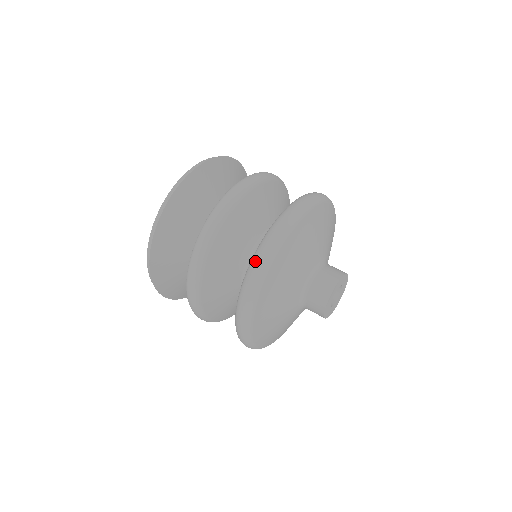
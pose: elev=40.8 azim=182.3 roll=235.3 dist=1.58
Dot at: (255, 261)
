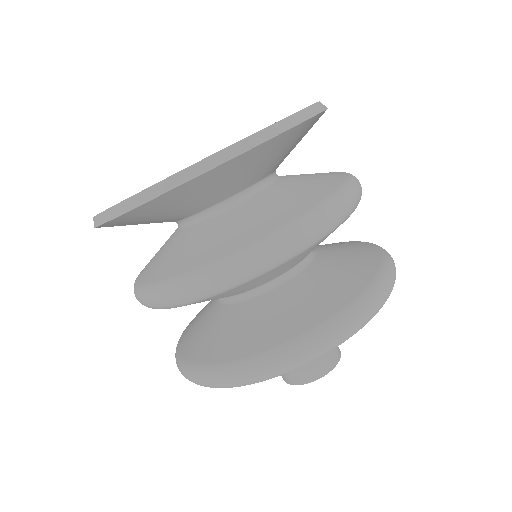
Dot at: (349, 320)
